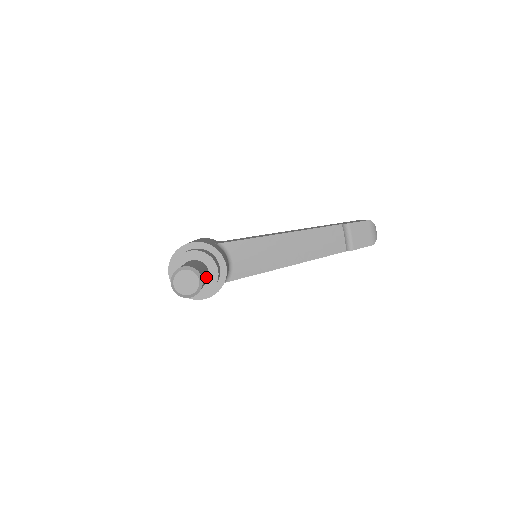
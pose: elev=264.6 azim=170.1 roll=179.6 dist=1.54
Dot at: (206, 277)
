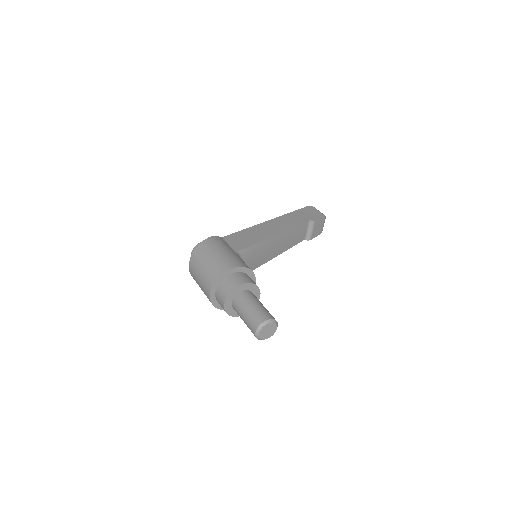
Dot at: occluded
